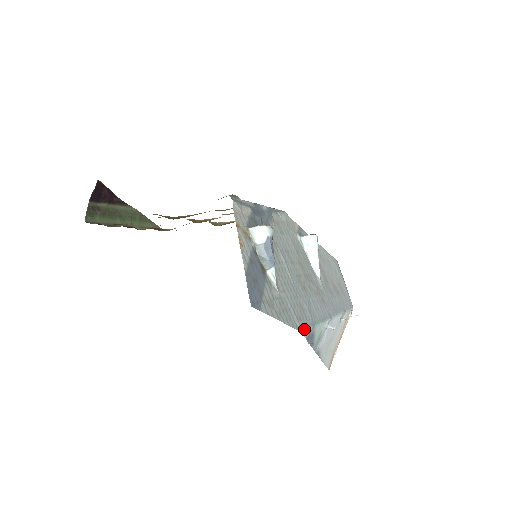
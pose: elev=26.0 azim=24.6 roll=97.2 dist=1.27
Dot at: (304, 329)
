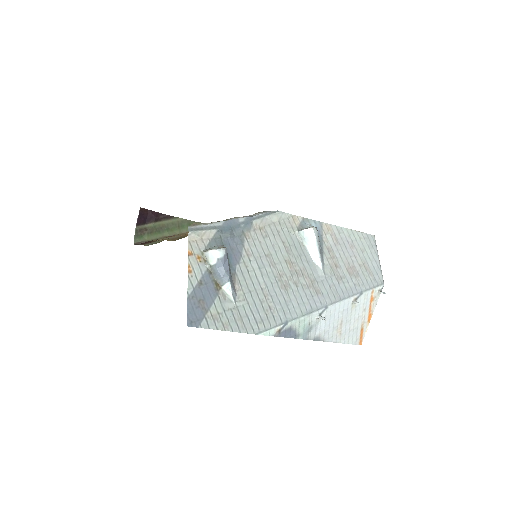
Dot at: (265, 330)
